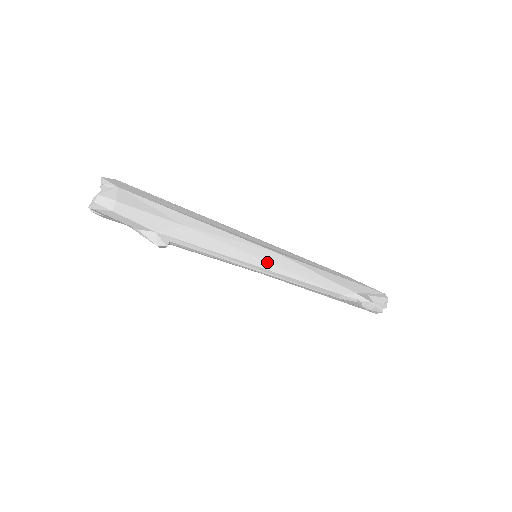
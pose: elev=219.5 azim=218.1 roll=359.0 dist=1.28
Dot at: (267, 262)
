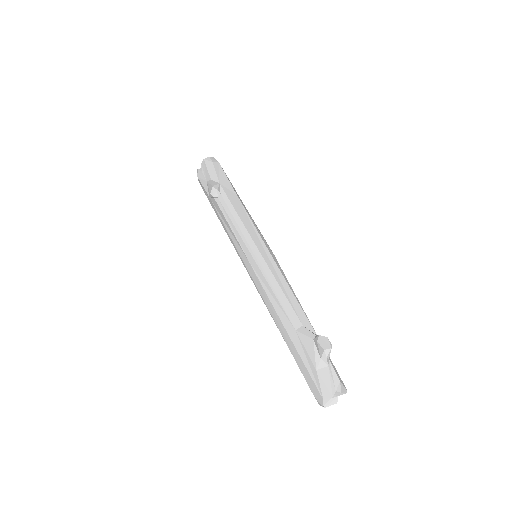
Dot at: (264, 249)
